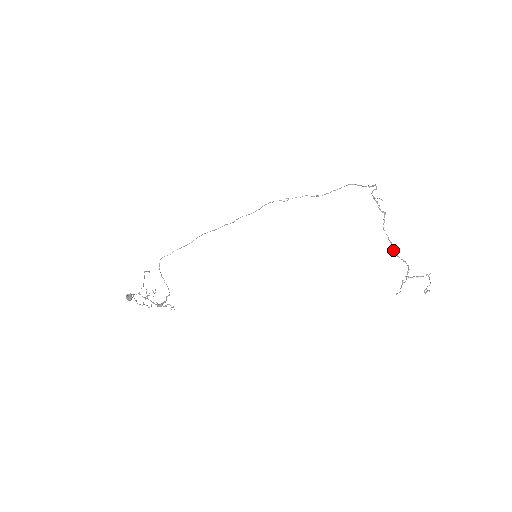
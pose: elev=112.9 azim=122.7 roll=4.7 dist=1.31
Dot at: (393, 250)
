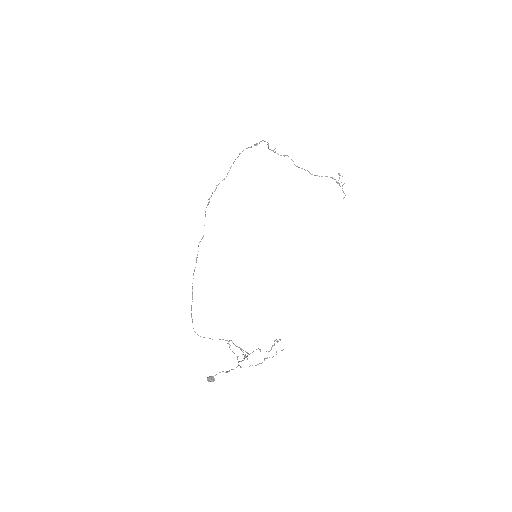
Dot at: (314, 175)
